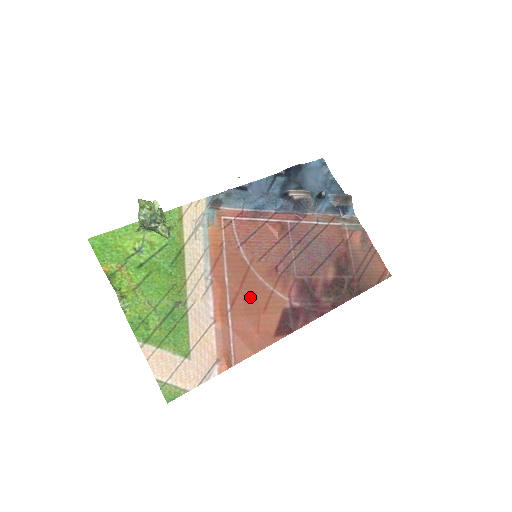
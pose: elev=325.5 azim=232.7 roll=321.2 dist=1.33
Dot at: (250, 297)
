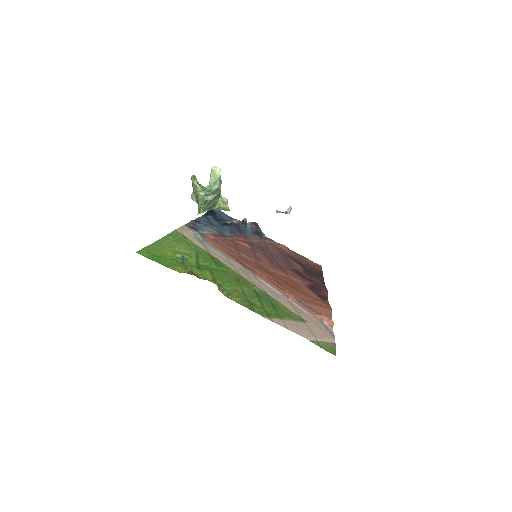
Dot at: (283, 281)
